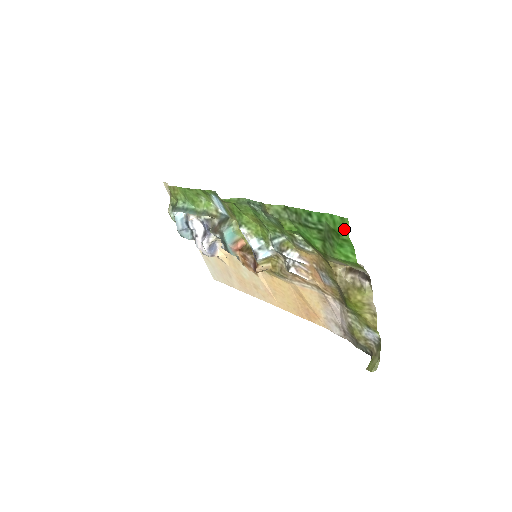
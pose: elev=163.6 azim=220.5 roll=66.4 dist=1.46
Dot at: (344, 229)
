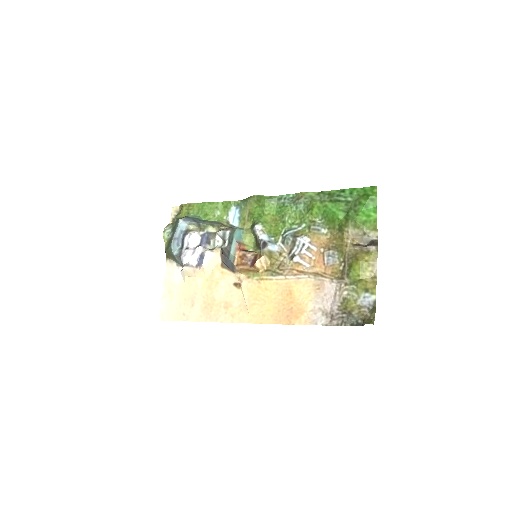
Dot at: (374, 192)
